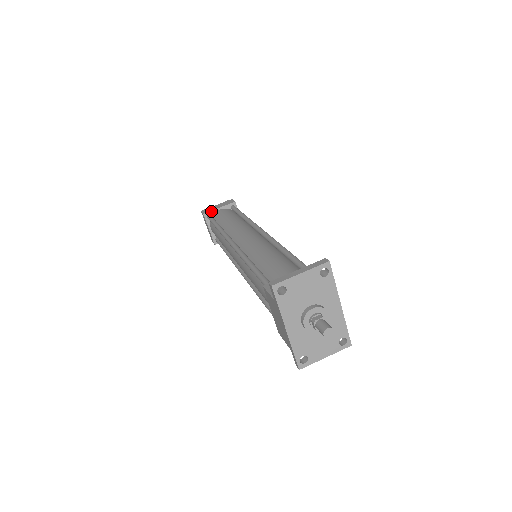
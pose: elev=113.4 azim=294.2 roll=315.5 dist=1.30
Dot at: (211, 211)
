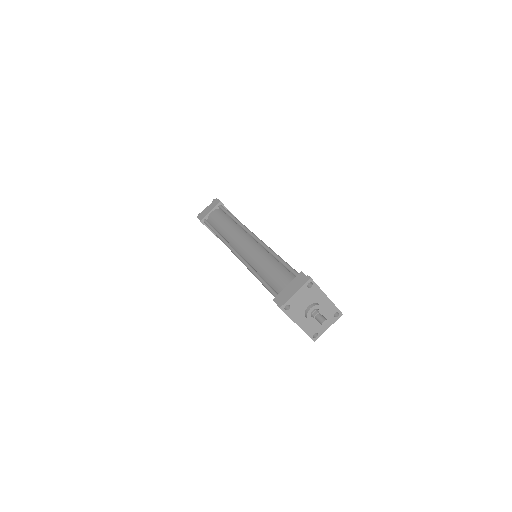
Dot at: (205, 216)
